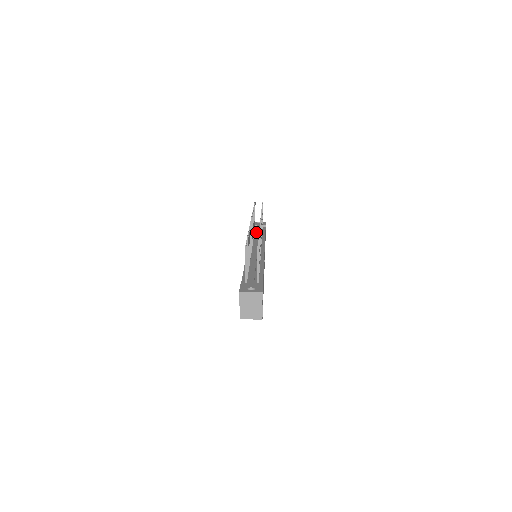
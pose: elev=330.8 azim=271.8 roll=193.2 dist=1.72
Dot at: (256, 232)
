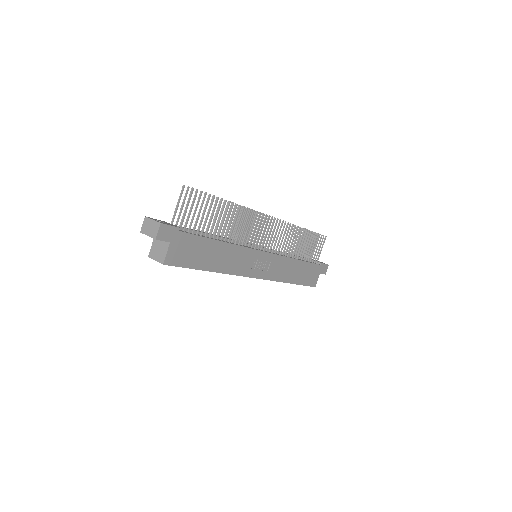
Dot at: occluded
